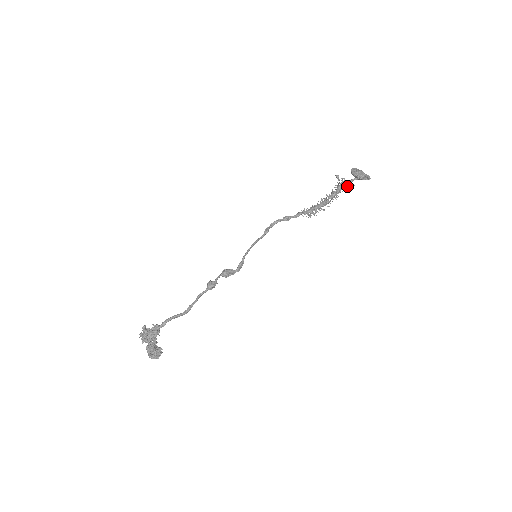
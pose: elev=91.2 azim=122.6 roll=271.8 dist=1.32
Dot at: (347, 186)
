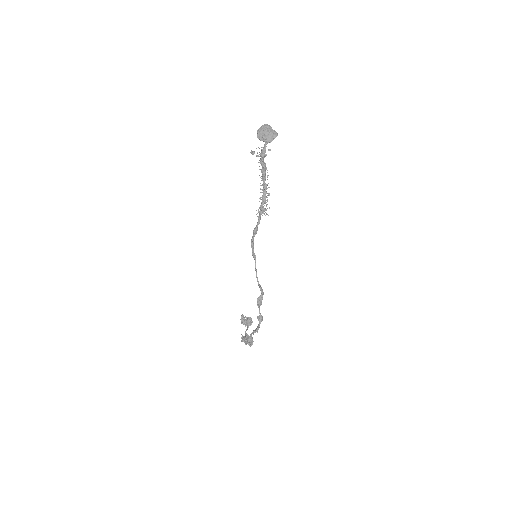
Dot at: (266, 155)
